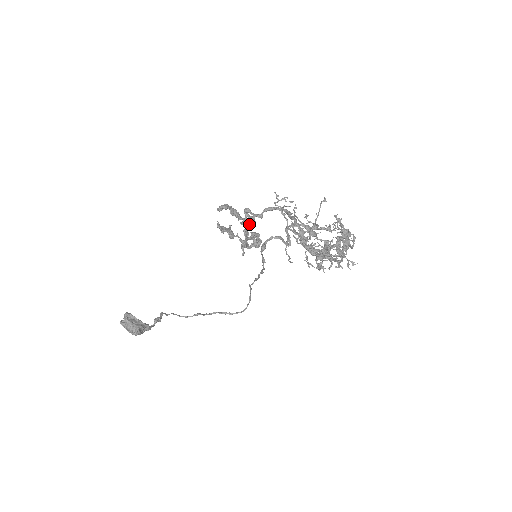
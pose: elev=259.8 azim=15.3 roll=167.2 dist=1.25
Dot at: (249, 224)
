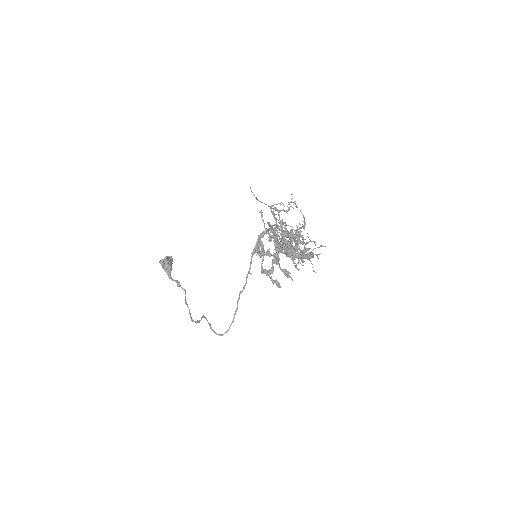
Dot at: (279, 263)
